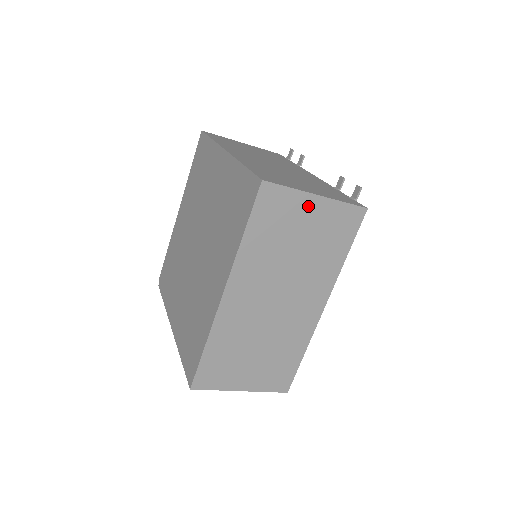
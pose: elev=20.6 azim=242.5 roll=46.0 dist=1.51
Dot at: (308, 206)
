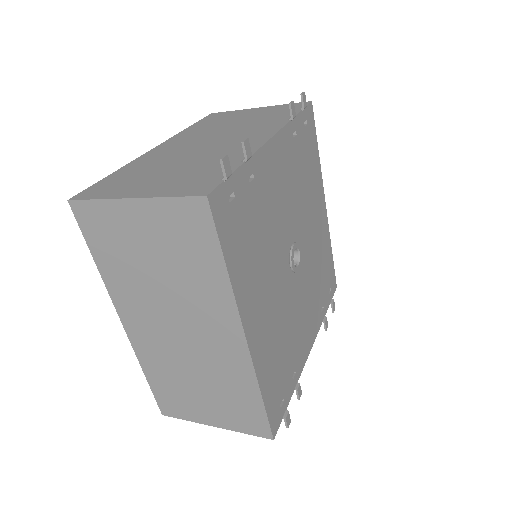
Dot at: (131, 215)
